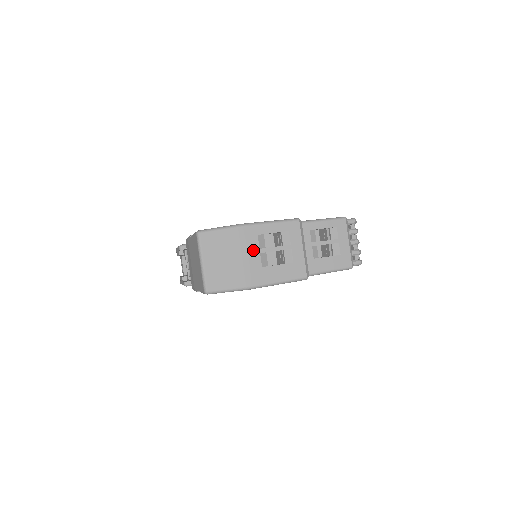
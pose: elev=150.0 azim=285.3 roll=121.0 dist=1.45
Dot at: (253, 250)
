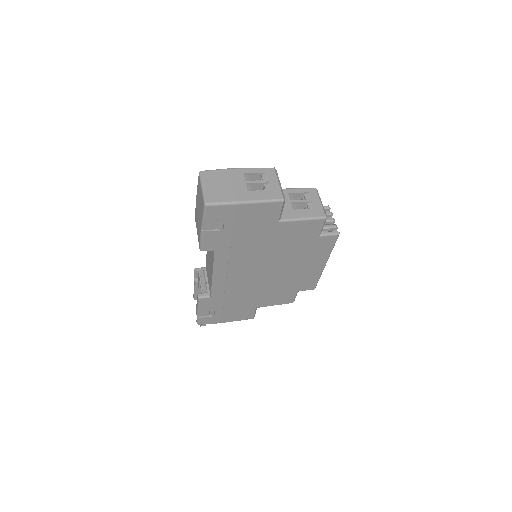
Dot at: (240, 181)
